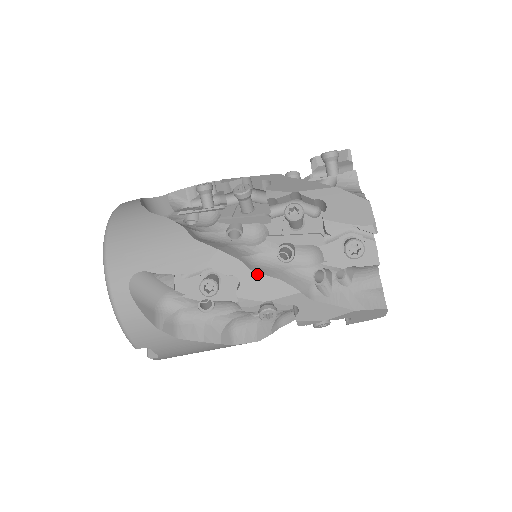
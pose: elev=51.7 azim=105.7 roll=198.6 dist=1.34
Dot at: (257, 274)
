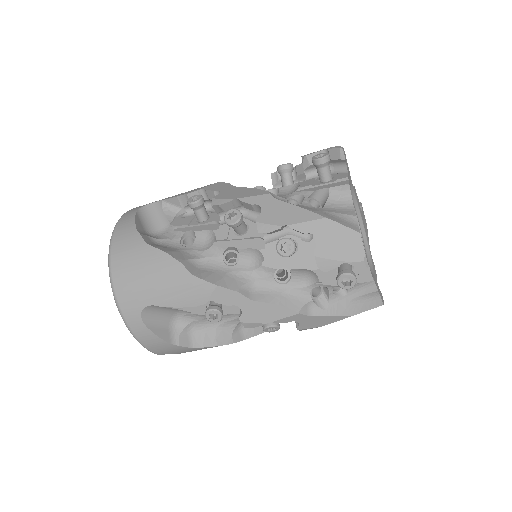
Dot at: (257, 302)
